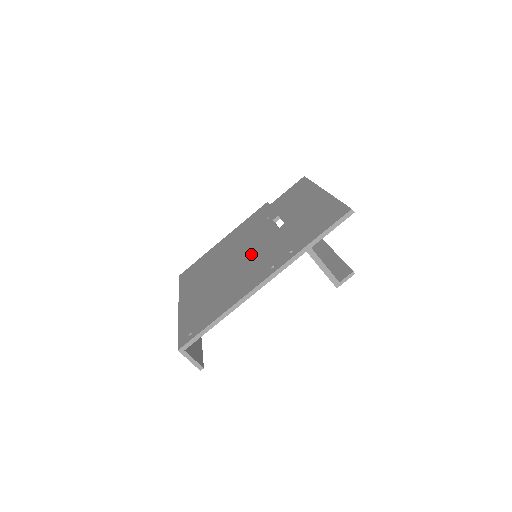
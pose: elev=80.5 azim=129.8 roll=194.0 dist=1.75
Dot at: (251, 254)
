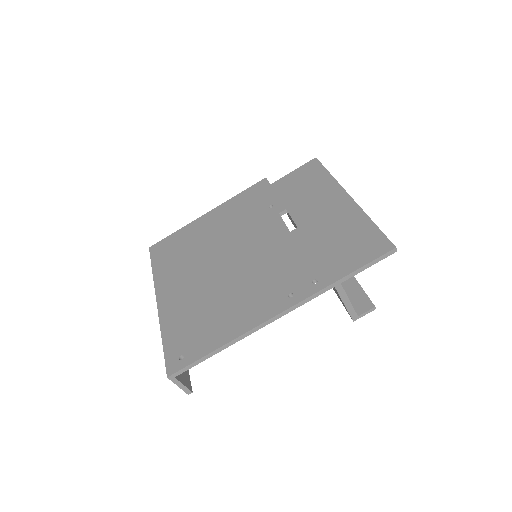
Dot at: (255, 259)
